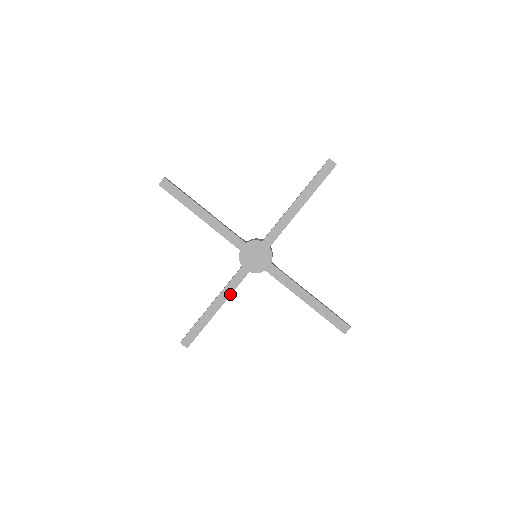
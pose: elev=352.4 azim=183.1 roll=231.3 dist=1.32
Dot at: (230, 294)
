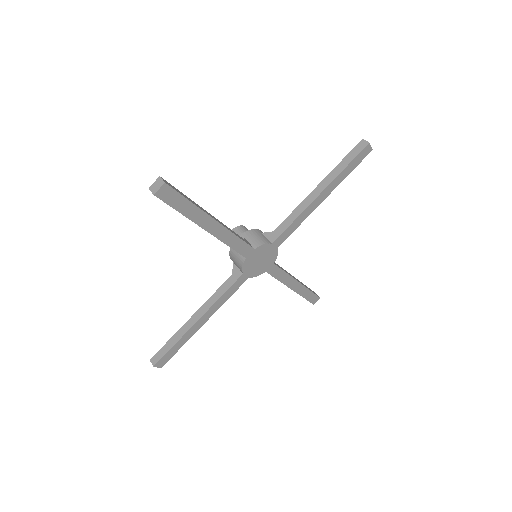
Dot at: (222, 304)
